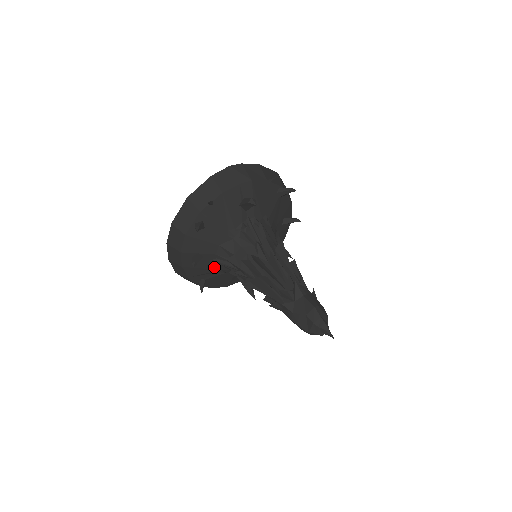
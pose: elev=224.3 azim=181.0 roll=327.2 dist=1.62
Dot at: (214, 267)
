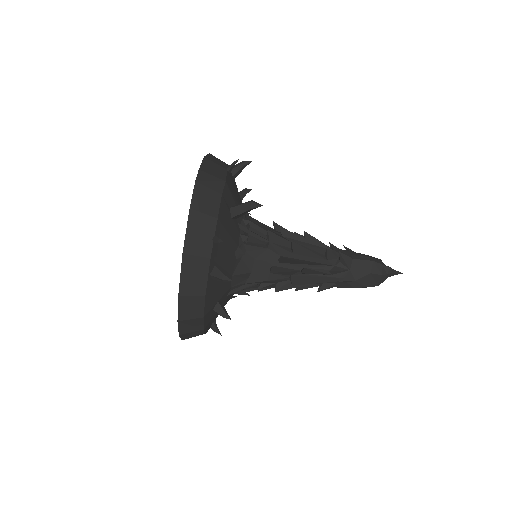
Dot at: (227, 301)
